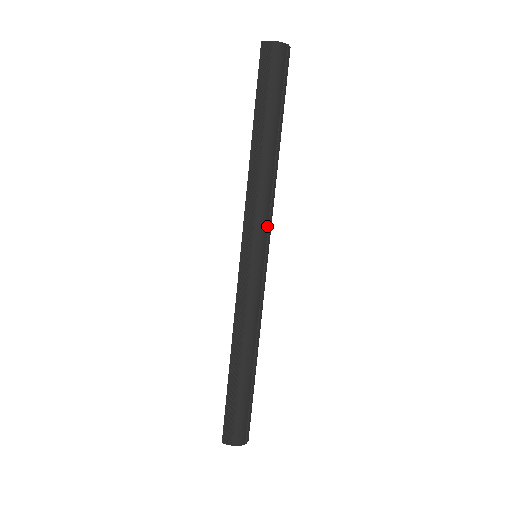
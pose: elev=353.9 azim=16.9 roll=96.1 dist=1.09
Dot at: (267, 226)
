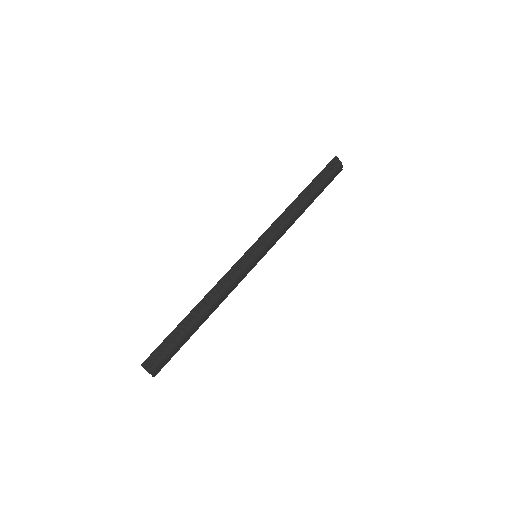
Dot at: (273, 245)
